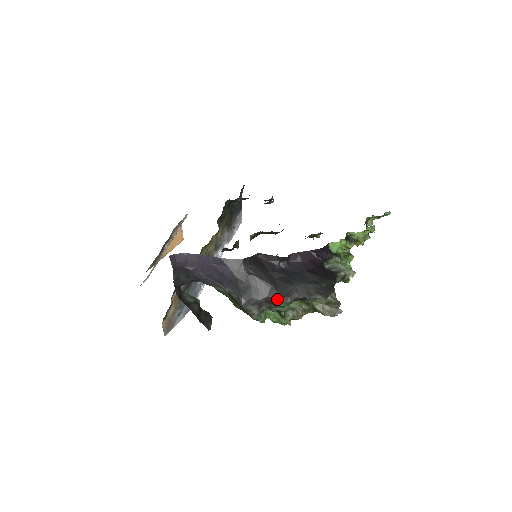
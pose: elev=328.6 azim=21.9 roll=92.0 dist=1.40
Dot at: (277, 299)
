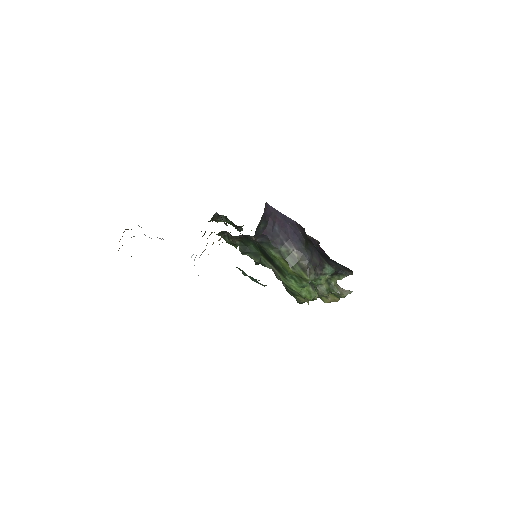
Dot at: (327, 266)
